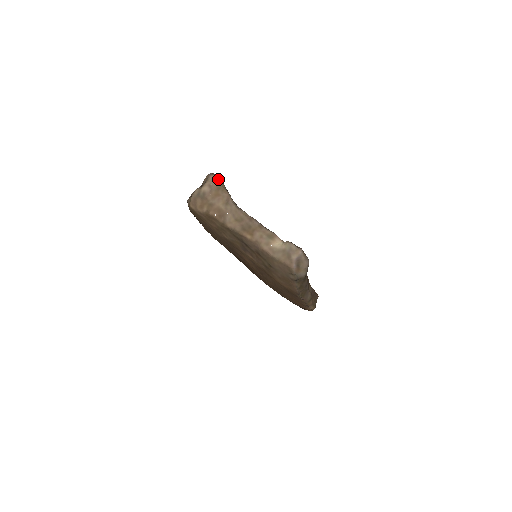
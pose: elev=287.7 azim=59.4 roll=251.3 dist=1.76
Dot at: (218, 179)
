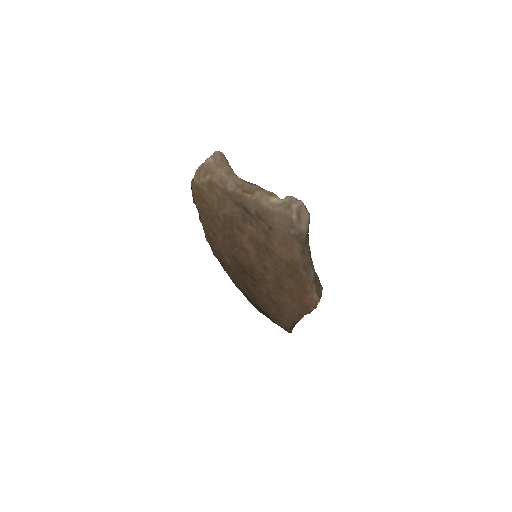
Dot at: (222, 154)
